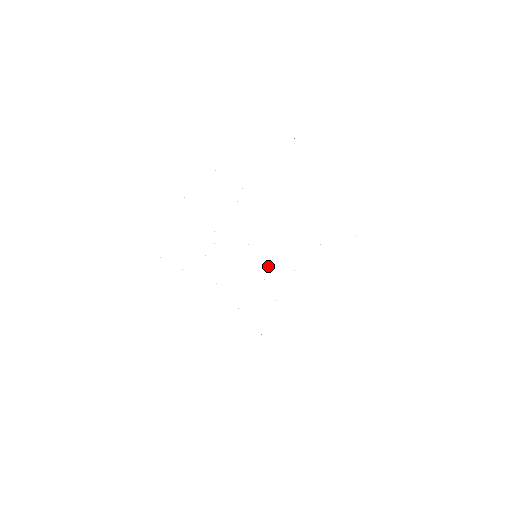
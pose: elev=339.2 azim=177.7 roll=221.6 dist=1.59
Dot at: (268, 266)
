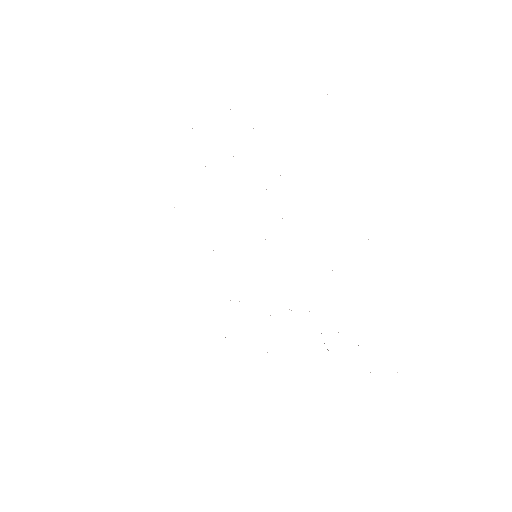
Dot at: occluded
